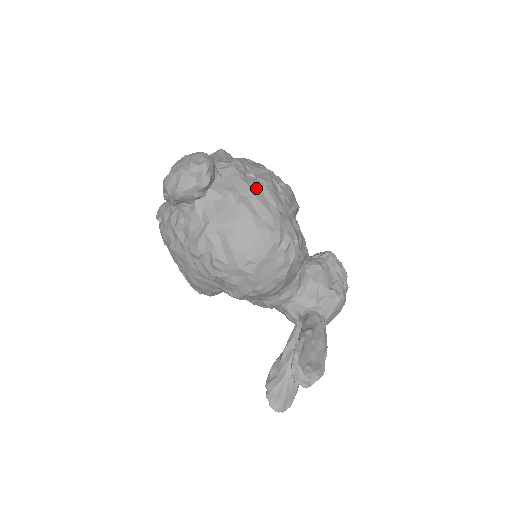
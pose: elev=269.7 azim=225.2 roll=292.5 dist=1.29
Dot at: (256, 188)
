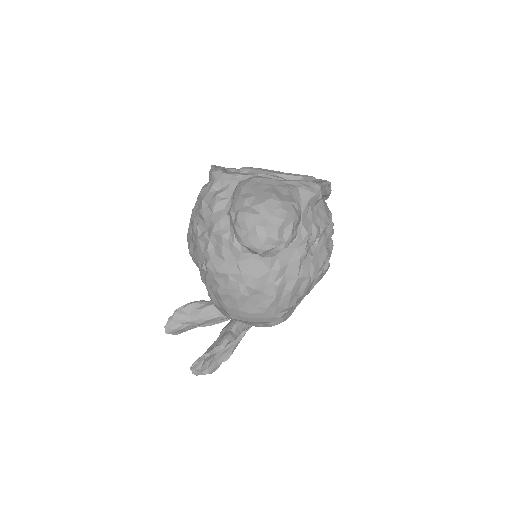
Dot at: (301, 279)
